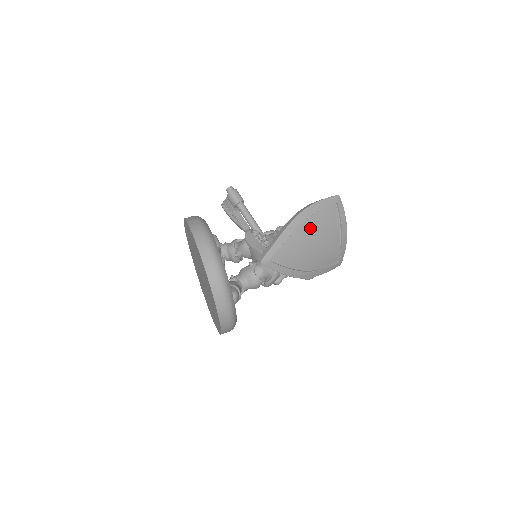
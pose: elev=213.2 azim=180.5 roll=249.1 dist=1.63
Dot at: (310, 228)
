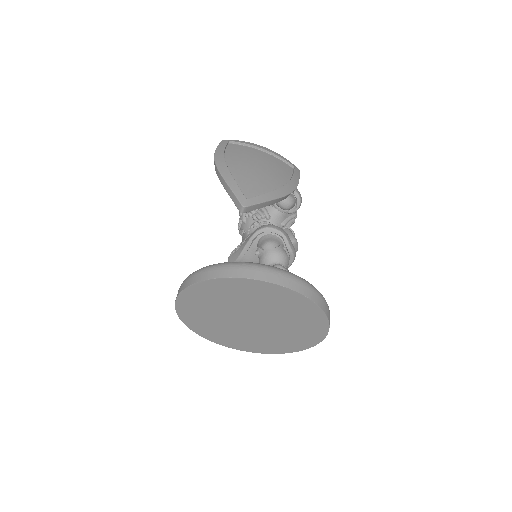
Dot at: (237, 163)
